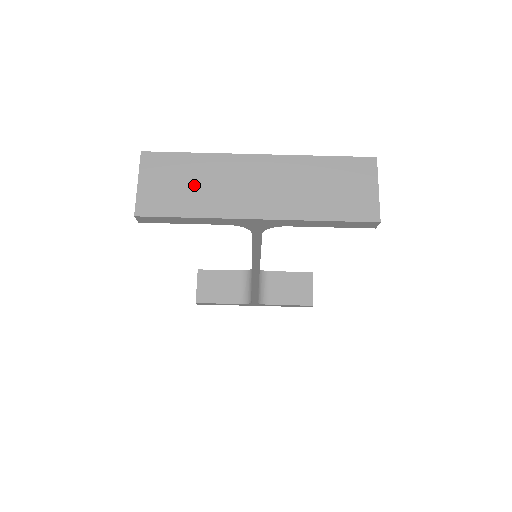
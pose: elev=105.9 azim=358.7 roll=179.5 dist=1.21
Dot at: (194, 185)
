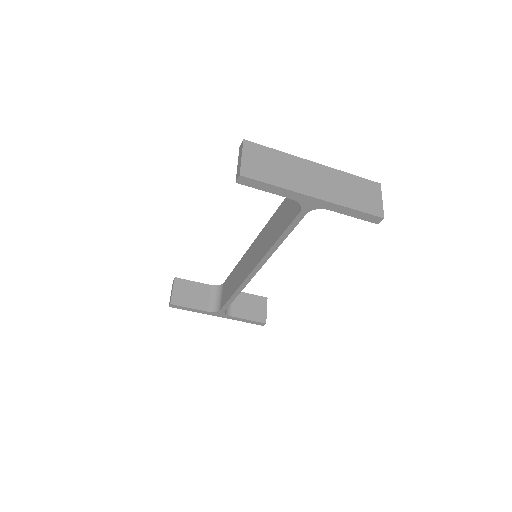
Dot at: (277, 168)
